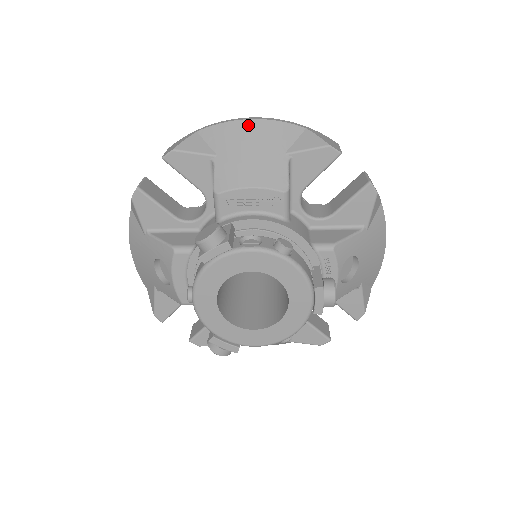
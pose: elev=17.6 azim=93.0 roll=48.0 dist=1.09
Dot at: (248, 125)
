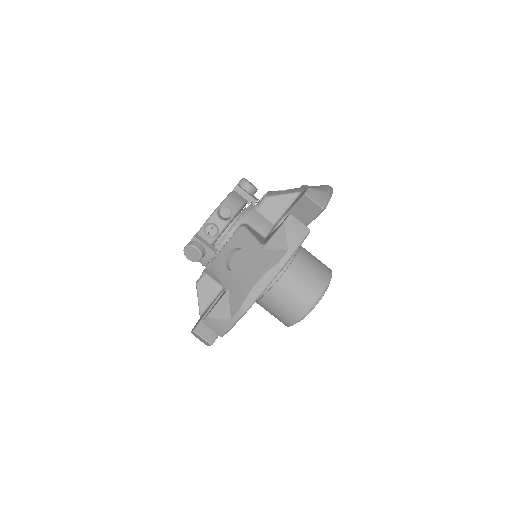
Dot at: occluded
